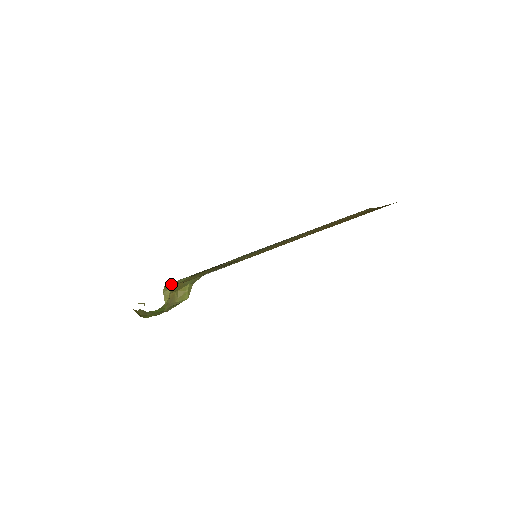
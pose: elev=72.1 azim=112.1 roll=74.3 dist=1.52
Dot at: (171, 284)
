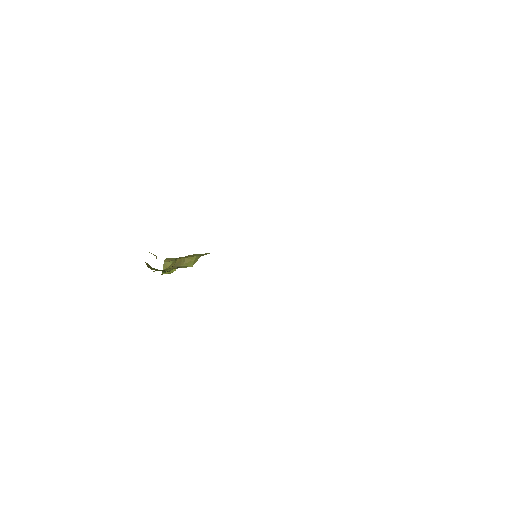
Dot at: (172, 258)
